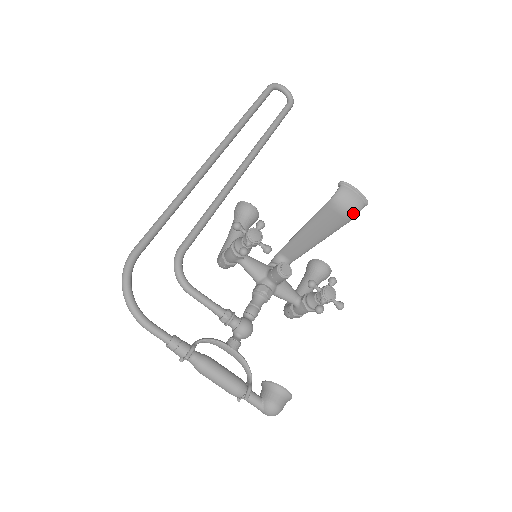
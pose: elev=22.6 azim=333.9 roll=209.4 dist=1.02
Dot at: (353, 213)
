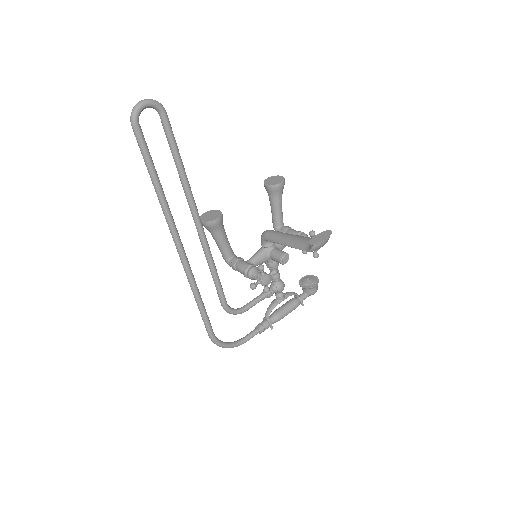
Dot at: occluded
